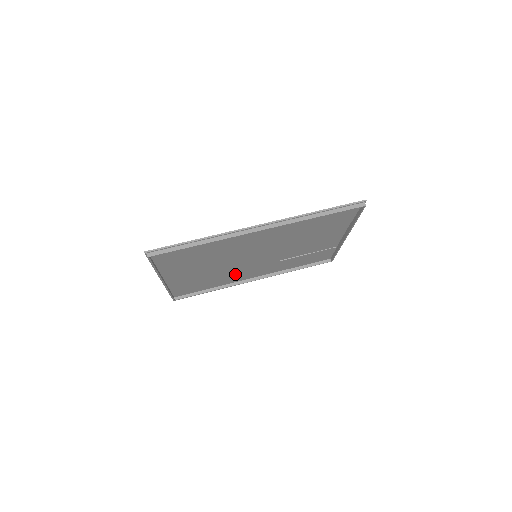
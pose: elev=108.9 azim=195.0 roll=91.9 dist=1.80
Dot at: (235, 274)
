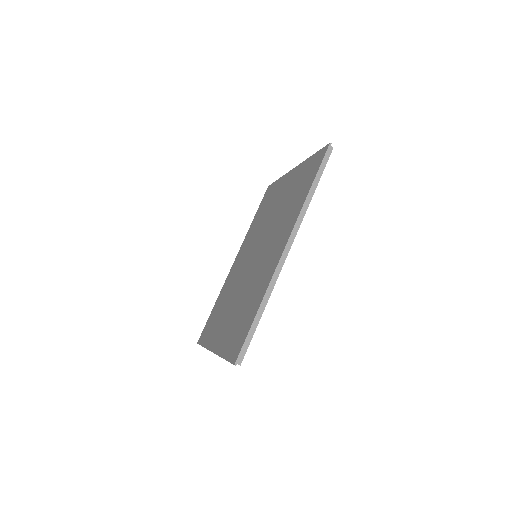
Dot at: occluded
